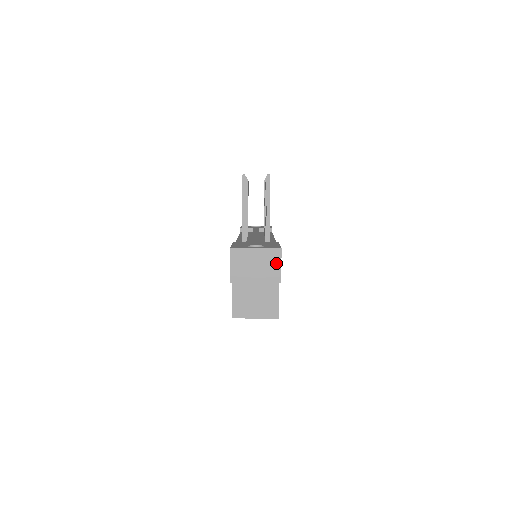
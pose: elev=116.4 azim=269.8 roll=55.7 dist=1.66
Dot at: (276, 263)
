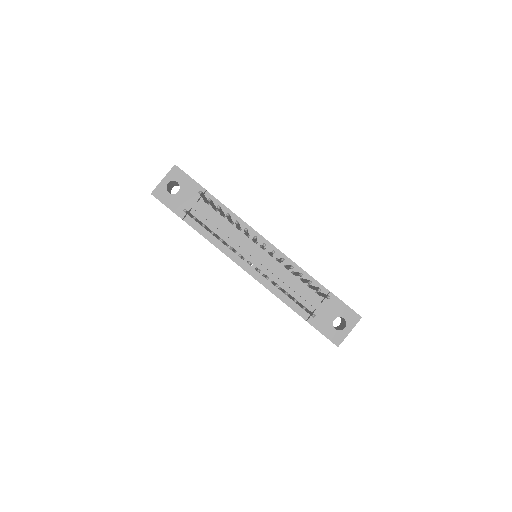
Dot at: occluded
